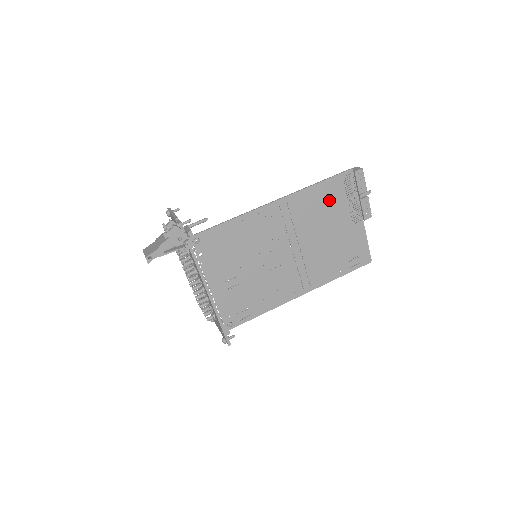
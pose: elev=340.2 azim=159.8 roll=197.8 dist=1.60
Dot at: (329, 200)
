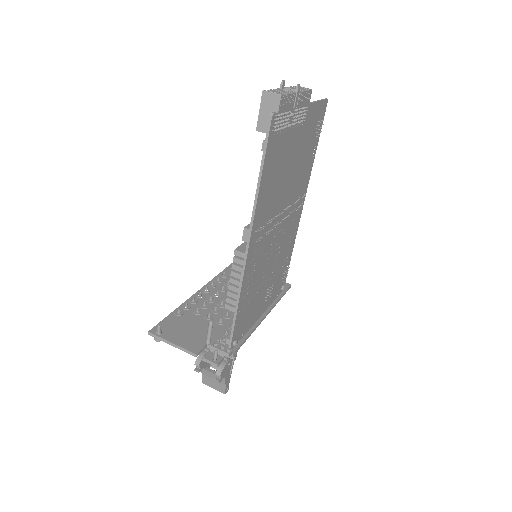
Dot at: (276, 162)
